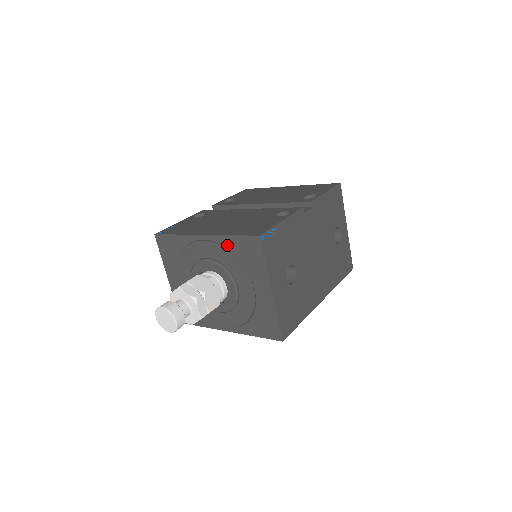
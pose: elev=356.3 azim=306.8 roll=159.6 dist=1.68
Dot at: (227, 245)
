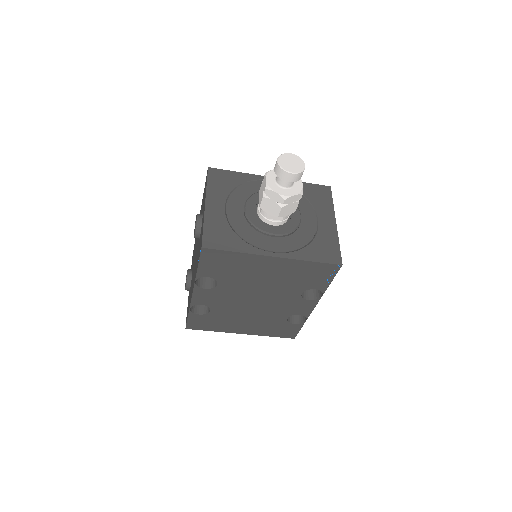
Dot at: occluded
